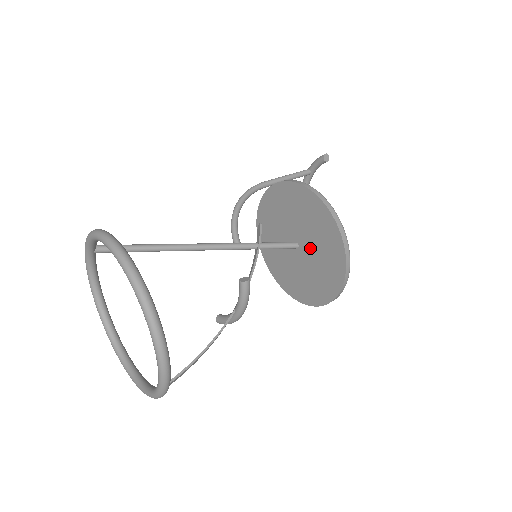
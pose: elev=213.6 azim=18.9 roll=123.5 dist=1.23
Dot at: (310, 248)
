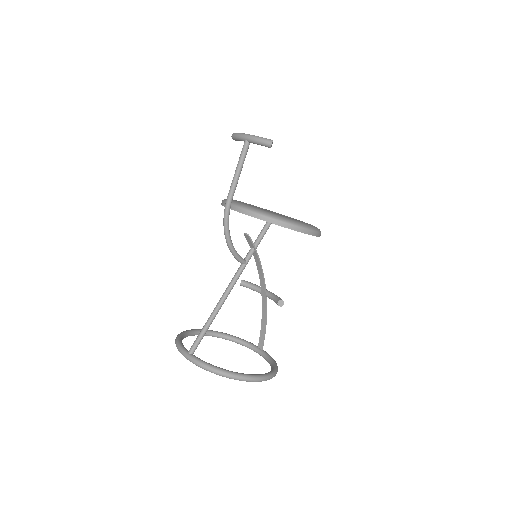
Dot at: occluded
